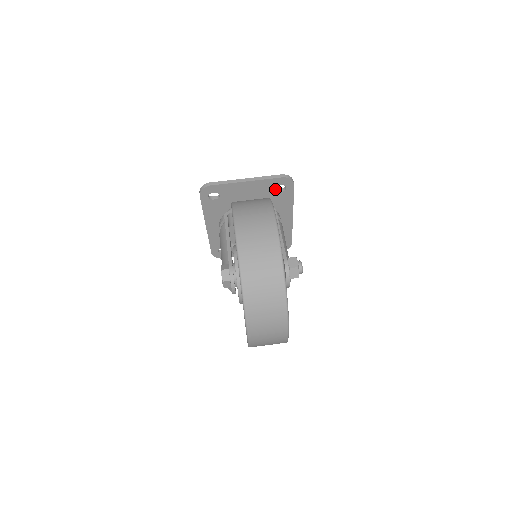
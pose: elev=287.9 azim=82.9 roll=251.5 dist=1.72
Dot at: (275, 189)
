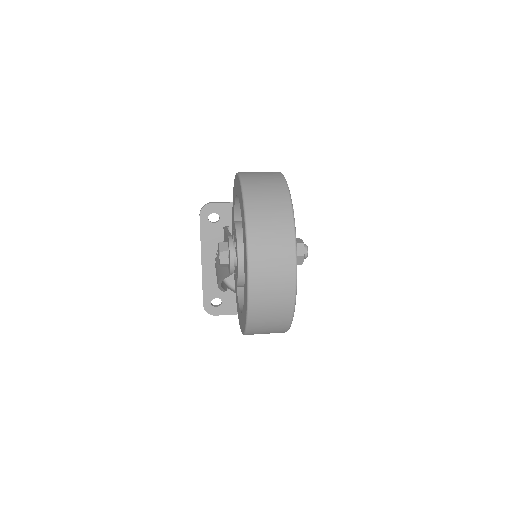
Dot at: occluded
